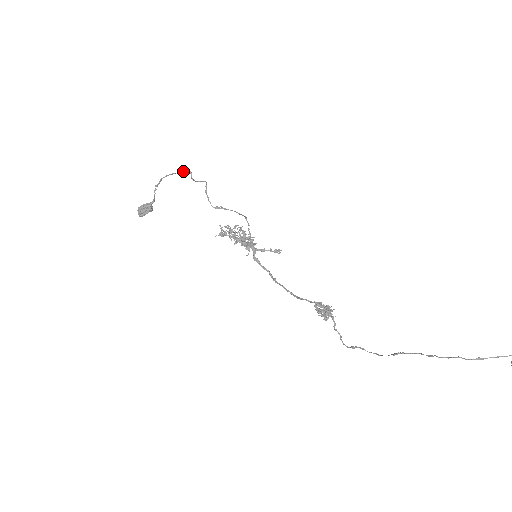
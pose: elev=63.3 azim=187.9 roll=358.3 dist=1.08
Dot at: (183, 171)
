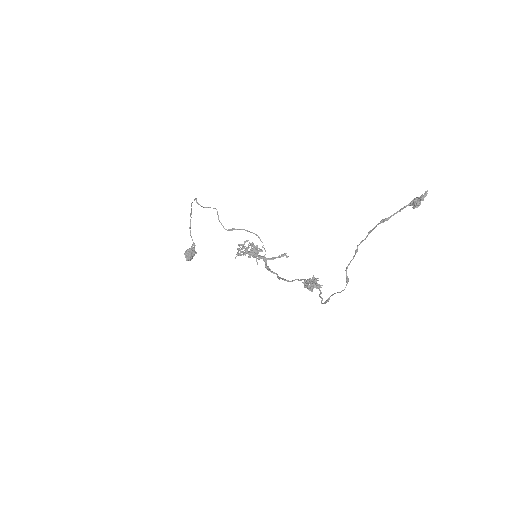
Dot at: occluded
